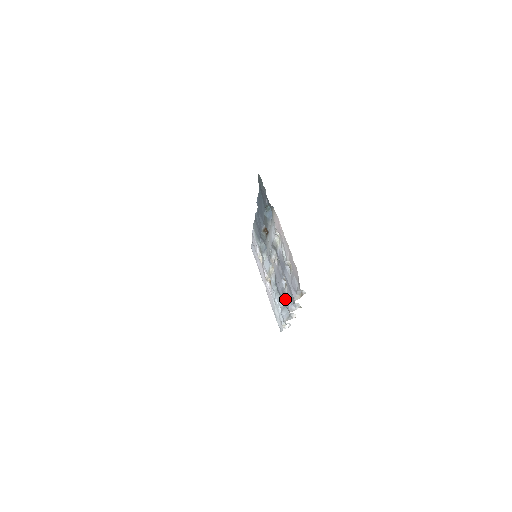
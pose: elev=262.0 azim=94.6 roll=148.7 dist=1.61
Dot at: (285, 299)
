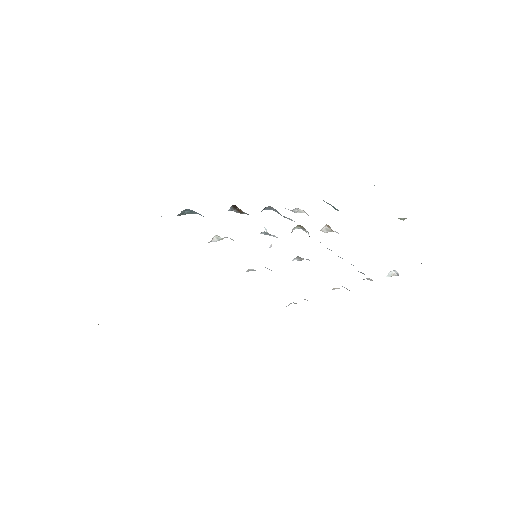
Dot at: occluded
